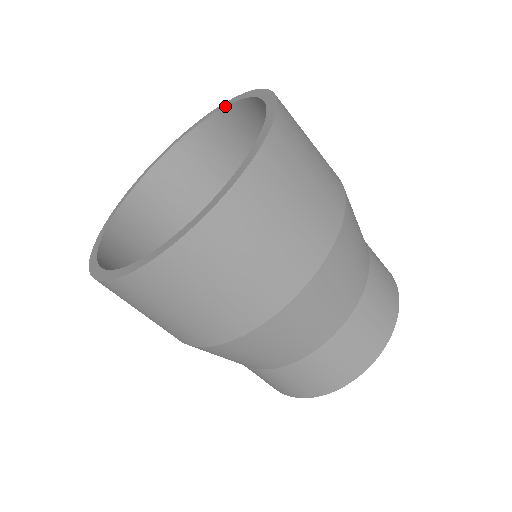
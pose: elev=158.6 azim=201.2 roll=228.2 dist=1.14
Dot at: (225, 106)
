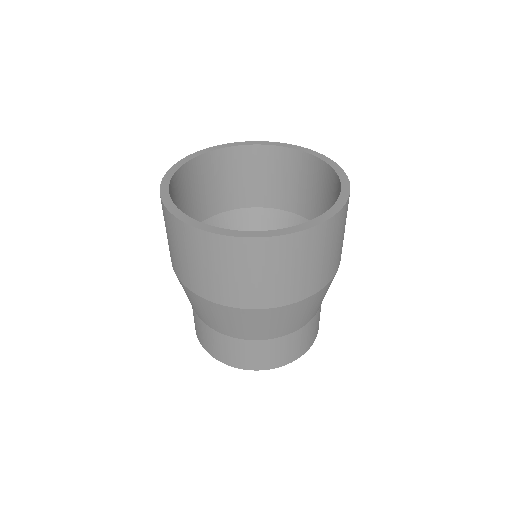
Dot at: (285, 146)
